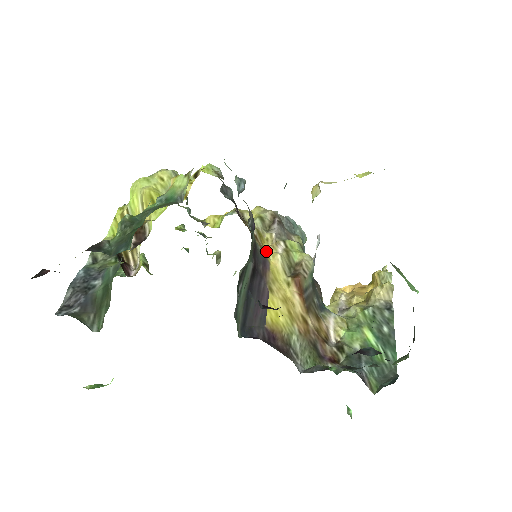
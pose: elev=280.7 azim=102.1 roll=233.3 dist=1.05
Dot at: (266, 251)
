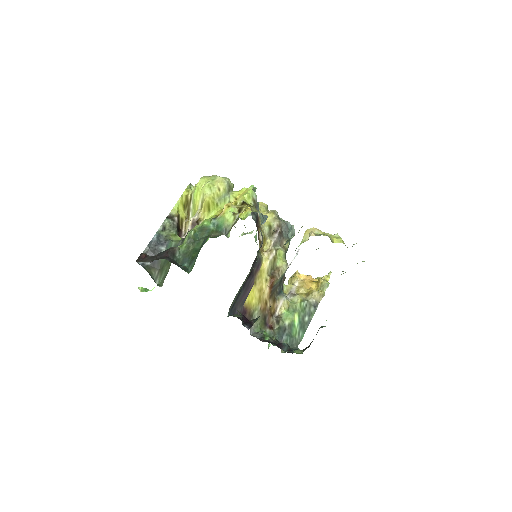
Dot at: (263, 255)
